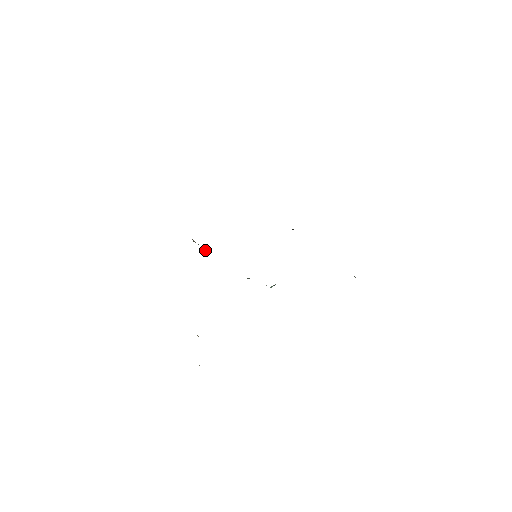
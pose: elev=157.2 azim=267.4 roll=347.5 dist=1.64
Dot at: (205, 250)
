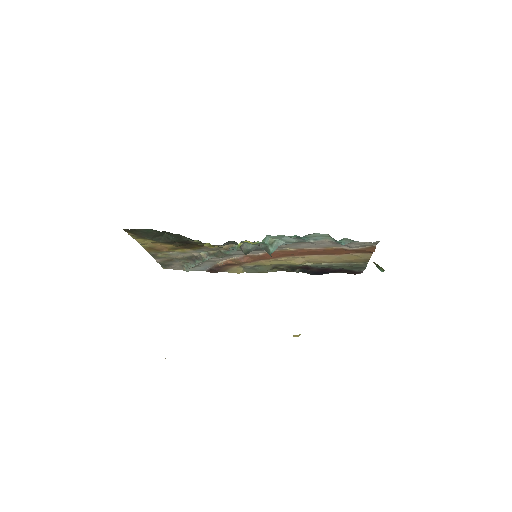
Dot at: (203, 254)
